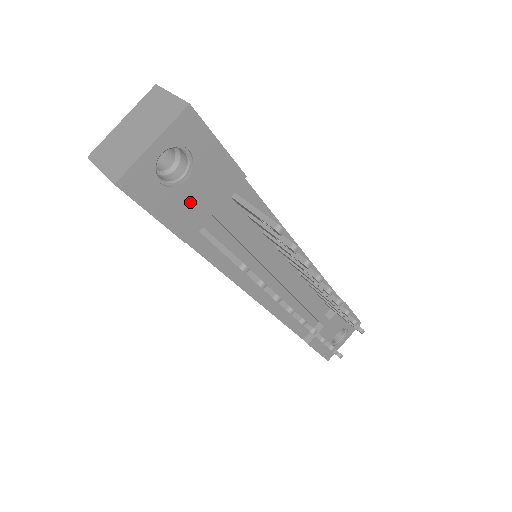
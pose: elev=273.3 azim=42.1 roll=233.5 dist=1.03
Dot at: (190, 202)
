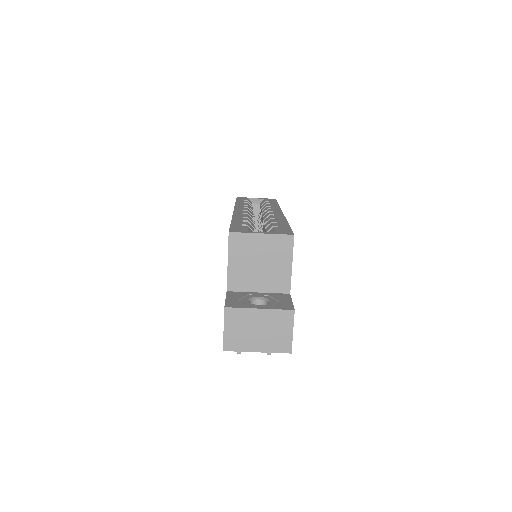
Dot at: occluded
